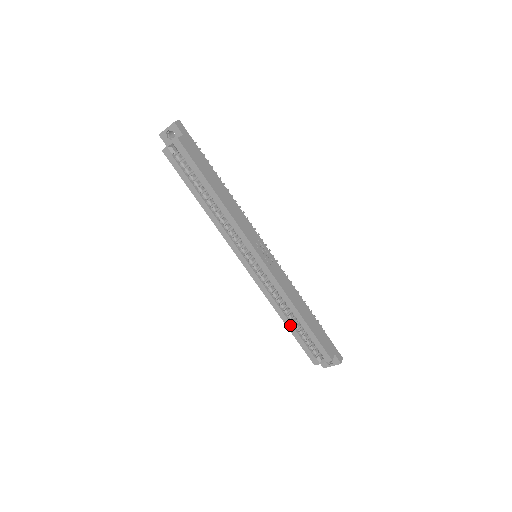
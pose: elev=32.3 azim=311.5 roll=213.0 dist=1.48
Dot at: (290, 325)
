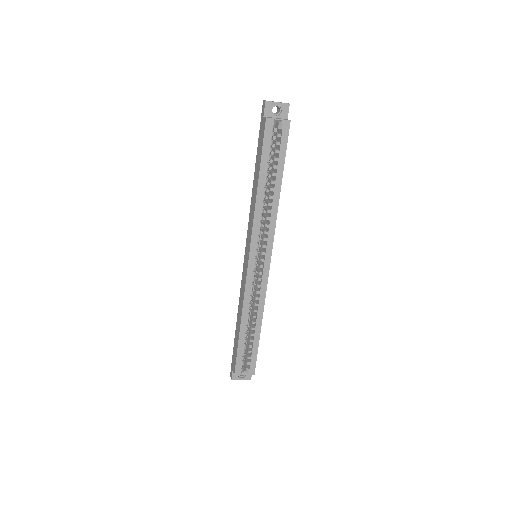
Dot at: (244, 331)
